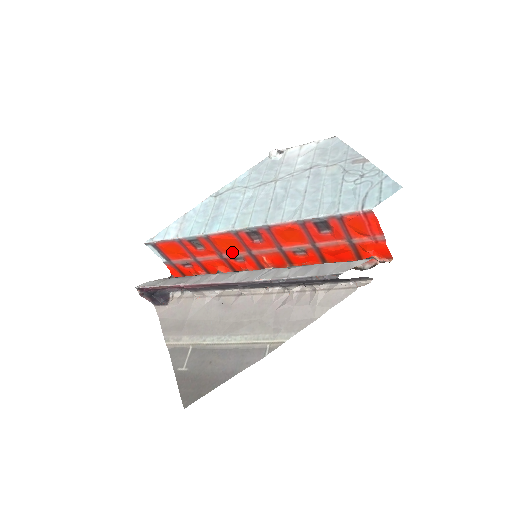
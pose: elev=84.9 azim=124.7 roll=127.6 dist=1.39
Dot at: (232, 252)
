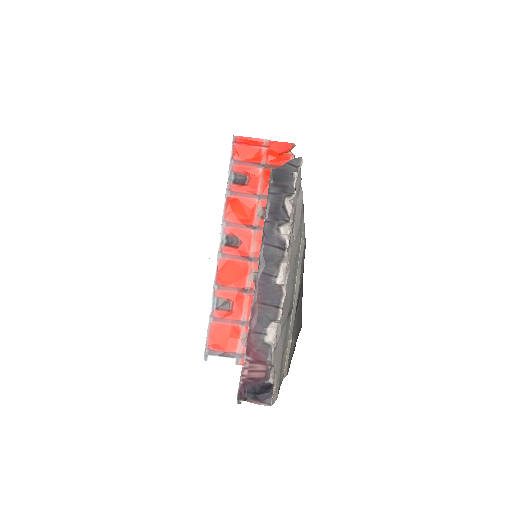
Dot at: (246, 278)
